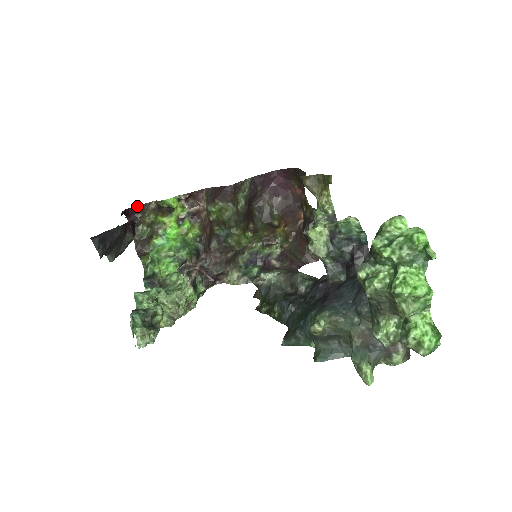
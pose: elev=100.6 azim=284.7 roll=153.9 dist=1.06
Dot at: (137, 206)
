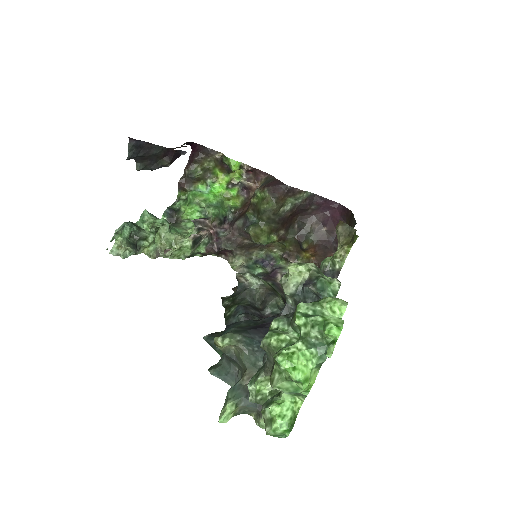
Dot at: (206, 147)
